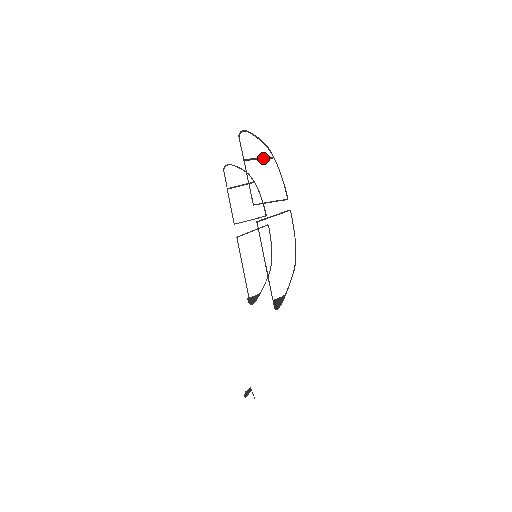
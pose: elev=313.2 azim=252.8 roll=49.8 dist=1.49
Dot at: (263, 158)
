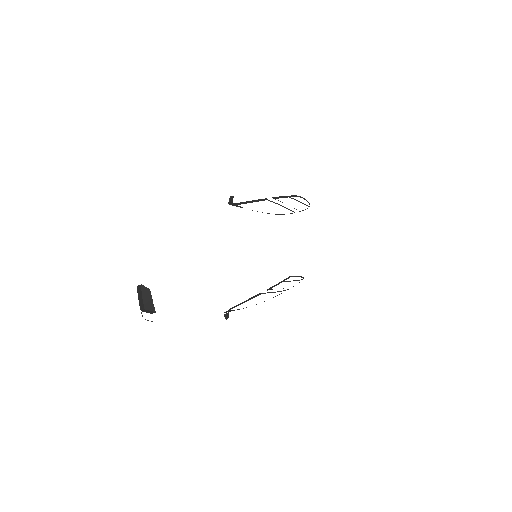
Dot at: occluded
